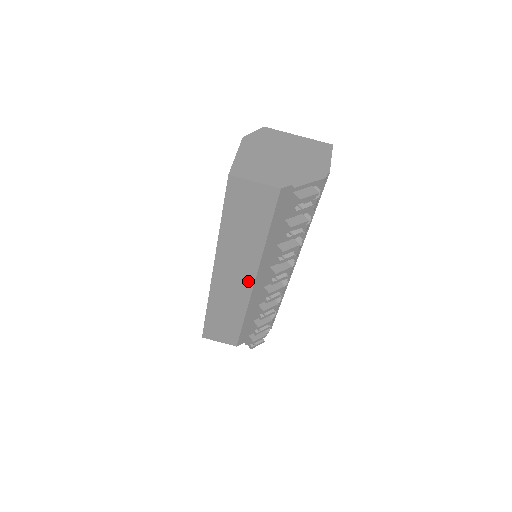
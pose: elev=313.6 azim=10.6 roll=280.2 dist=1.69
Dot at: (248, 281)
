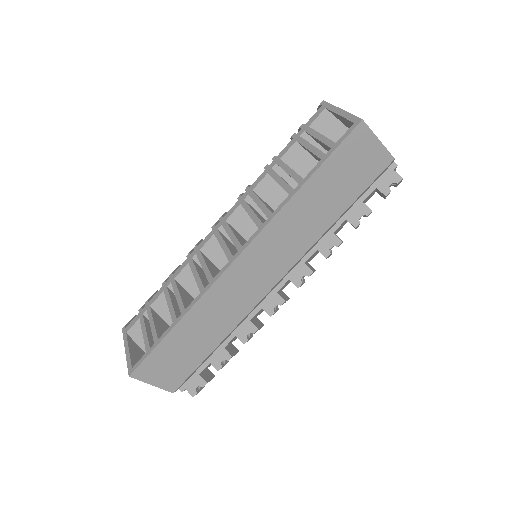
Dot at: (272, 278)
